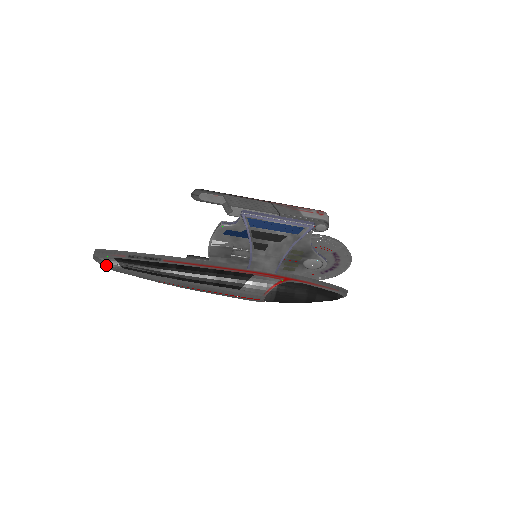
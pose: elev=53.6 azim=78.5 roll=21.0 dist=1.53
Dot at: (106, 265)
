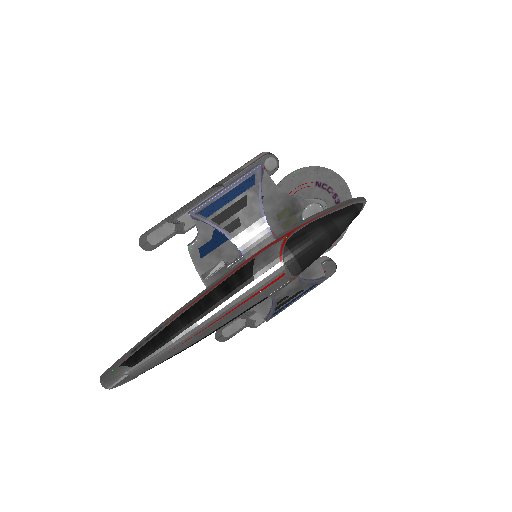
Dot at: (120, 383)
